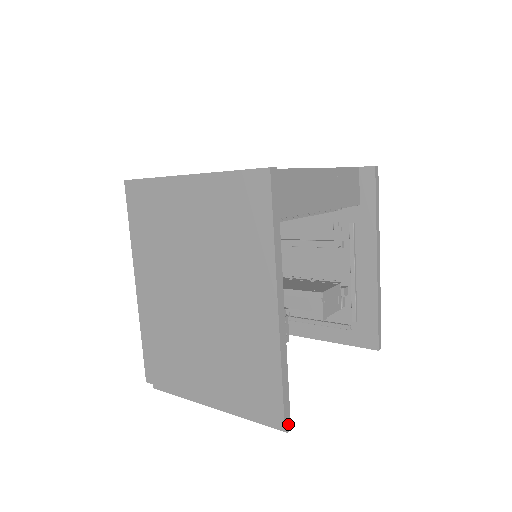
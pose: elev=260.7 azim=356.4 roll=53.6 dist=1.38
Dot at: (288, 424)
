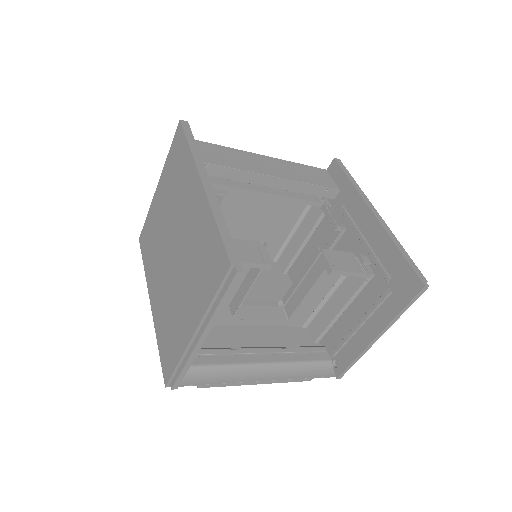
Dot at: (237, 266)
